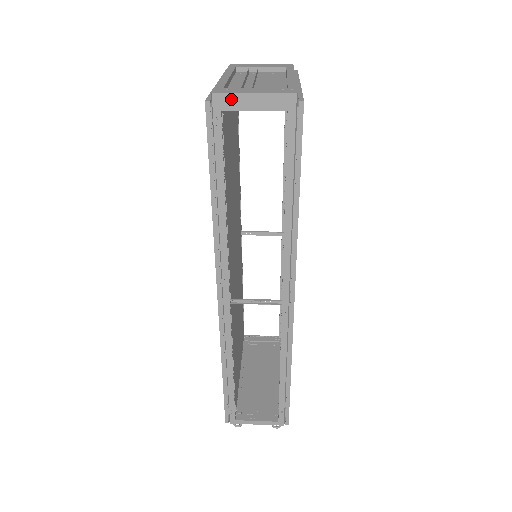
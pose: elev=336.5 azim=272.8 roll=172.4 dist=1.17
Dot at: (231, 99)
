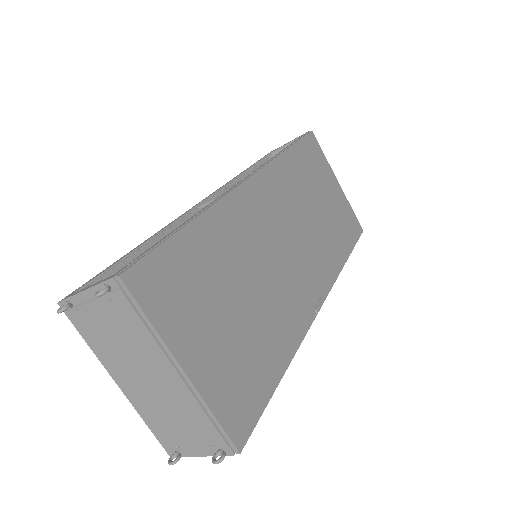
Dot at: occluded
